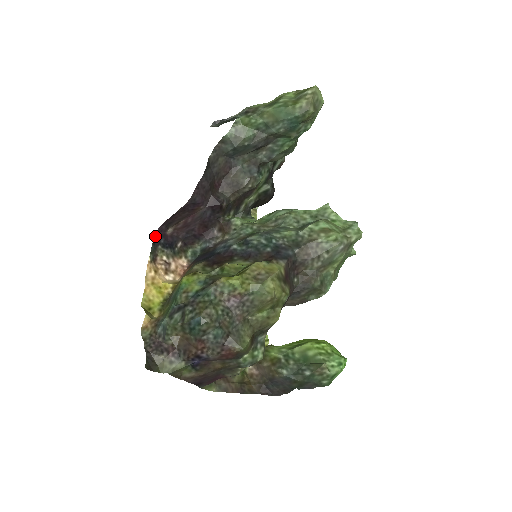
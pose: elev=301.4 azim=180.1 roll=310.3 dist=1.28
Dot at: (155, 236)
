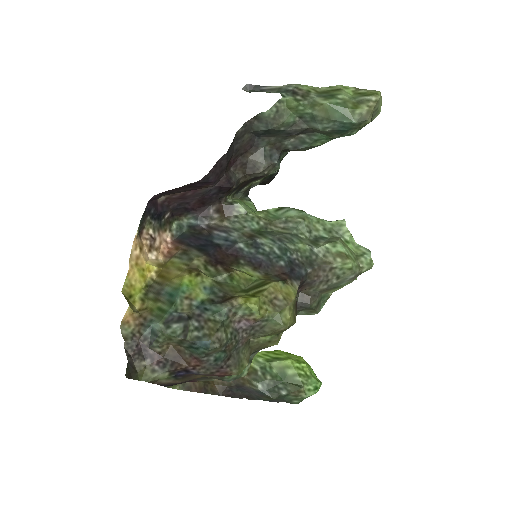
Dot at: (147, 205)
